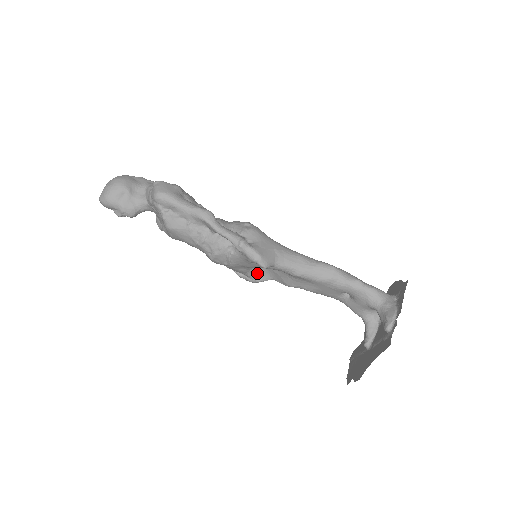
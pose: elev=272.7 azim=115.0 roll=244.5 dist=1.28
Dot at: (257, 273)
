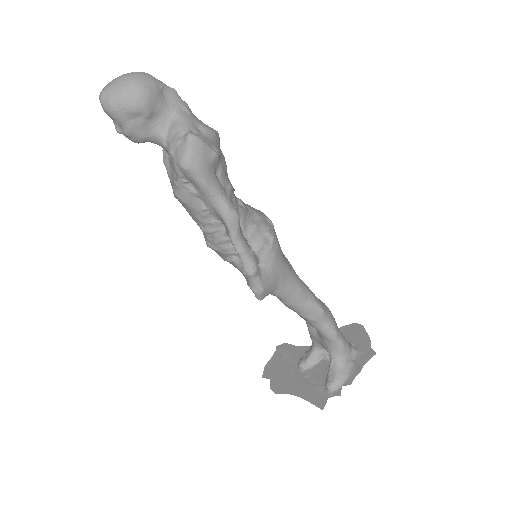
Dot at: occluded
